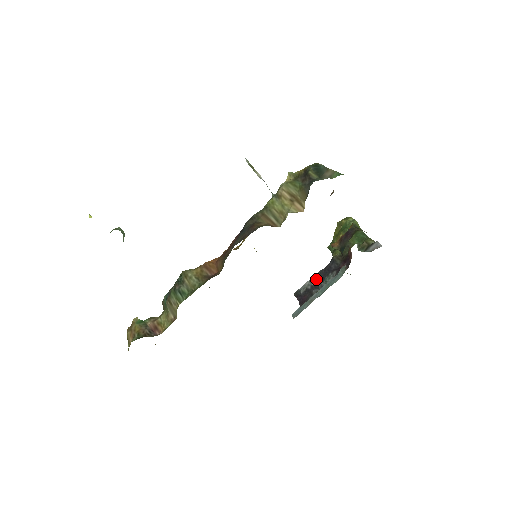
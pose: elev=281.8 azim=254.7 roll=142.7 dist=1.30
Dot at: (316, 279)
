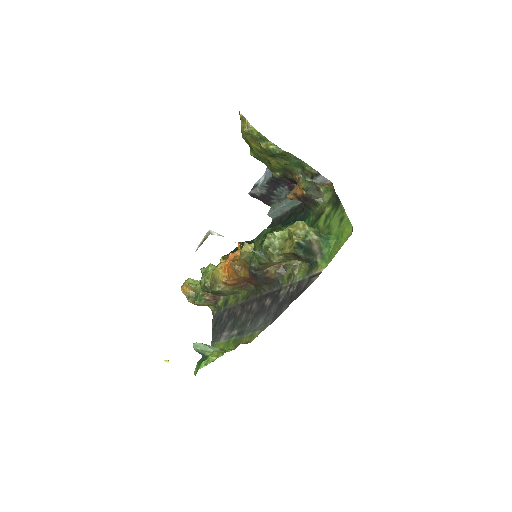
Dot at: (267, 189)
